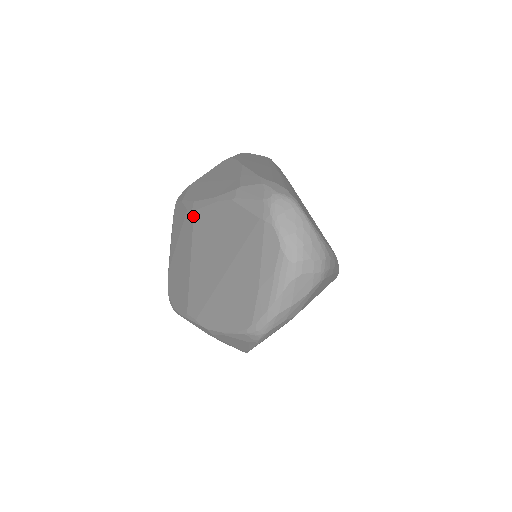
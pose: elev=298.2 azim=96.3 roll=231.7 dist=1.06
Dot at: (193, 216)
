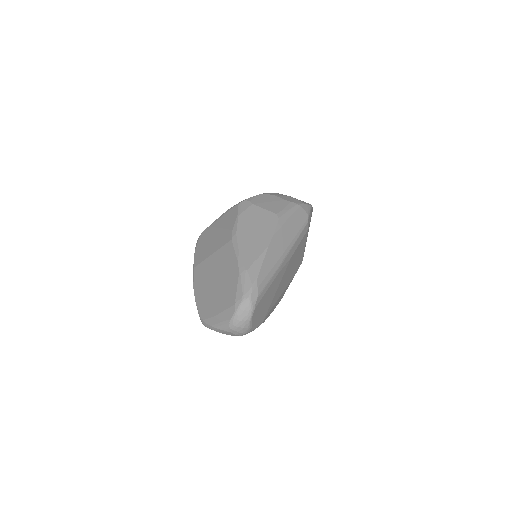
Dot at: (229, 241)
